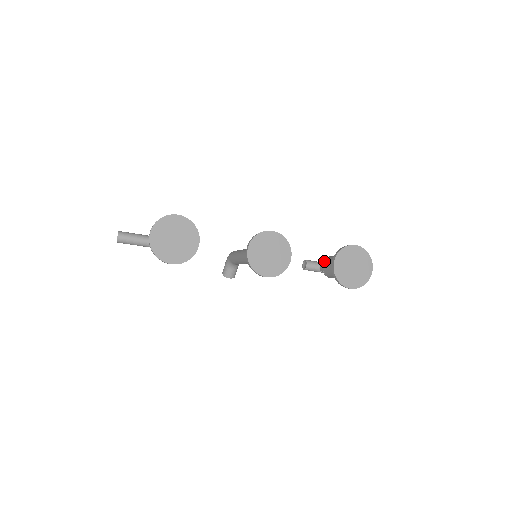
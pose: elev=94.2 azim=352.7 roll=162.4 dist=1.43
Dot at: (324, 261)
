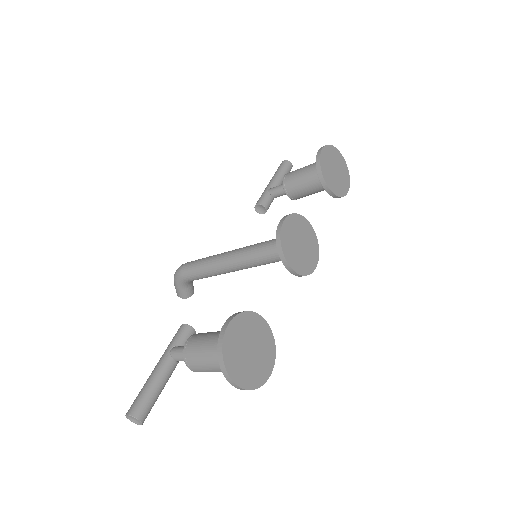
Dot at: (286, 189)
